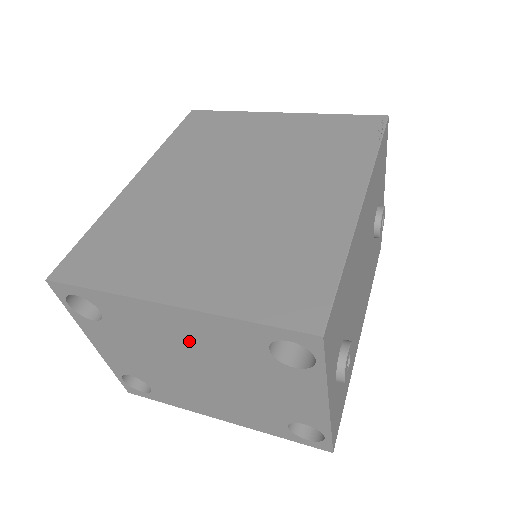
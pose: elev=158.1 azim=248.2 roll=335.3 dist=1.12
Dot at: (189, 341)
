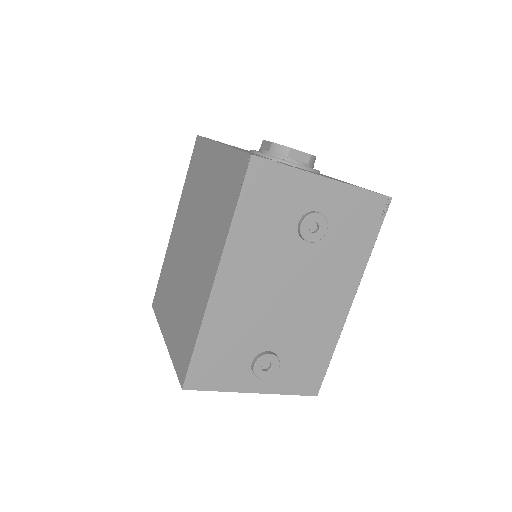
Dot at: occluded
